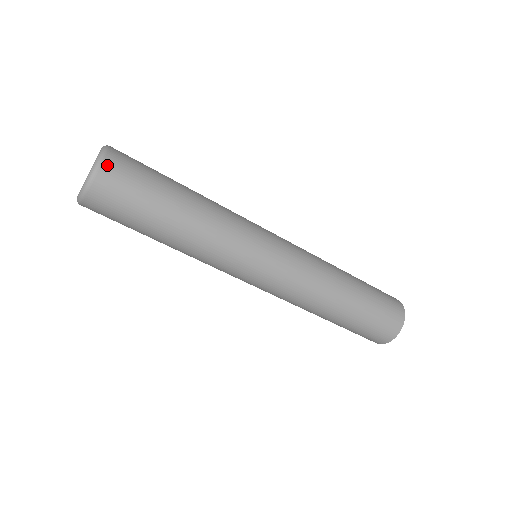
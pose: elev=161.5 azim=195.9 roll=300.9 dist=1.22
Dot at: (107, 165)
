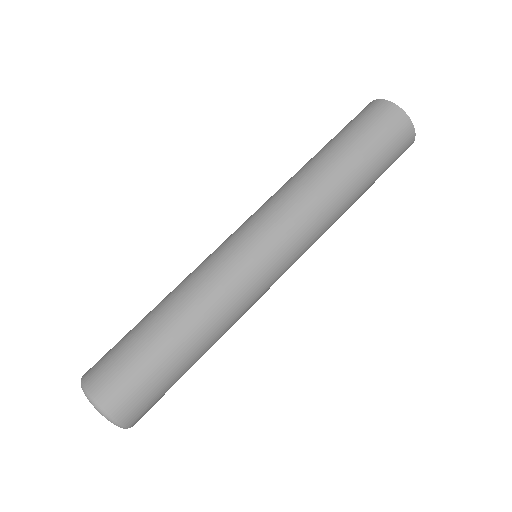
Dot at: (124, 418)
